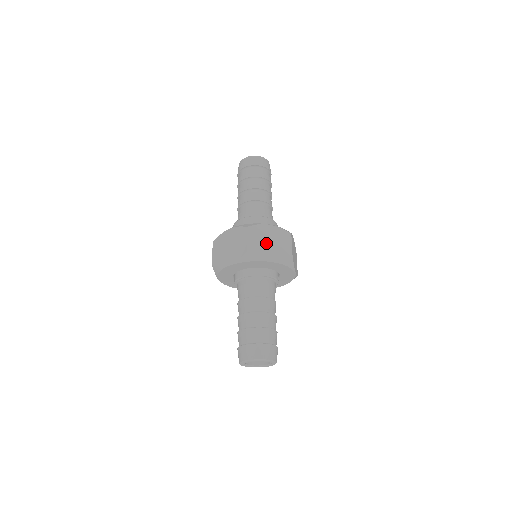
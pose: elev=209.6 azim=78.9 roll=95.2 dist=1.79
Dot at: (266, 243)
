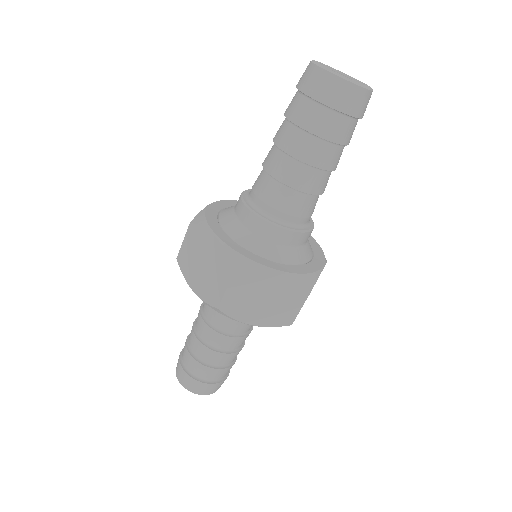
Dot at: occluded
